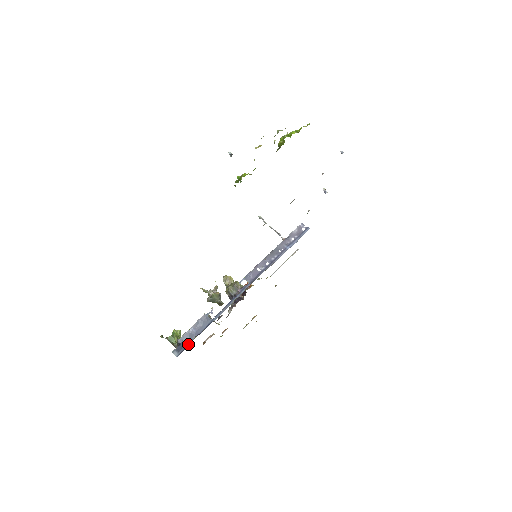
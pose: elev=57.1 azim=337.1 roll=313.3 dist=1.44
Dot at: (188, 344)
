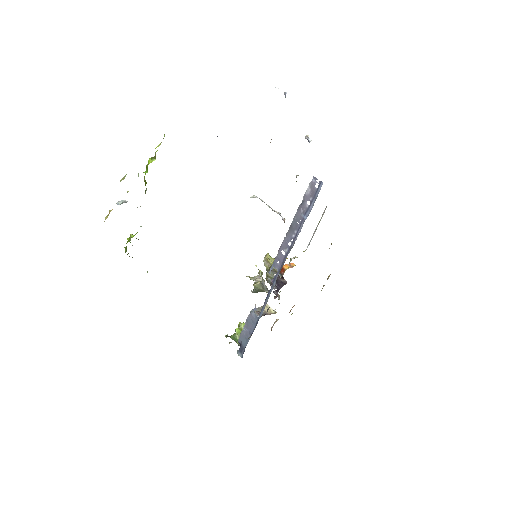
Dot at: (246, 344)
